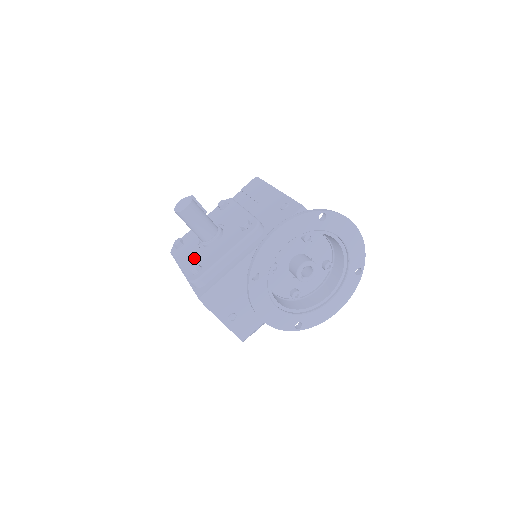
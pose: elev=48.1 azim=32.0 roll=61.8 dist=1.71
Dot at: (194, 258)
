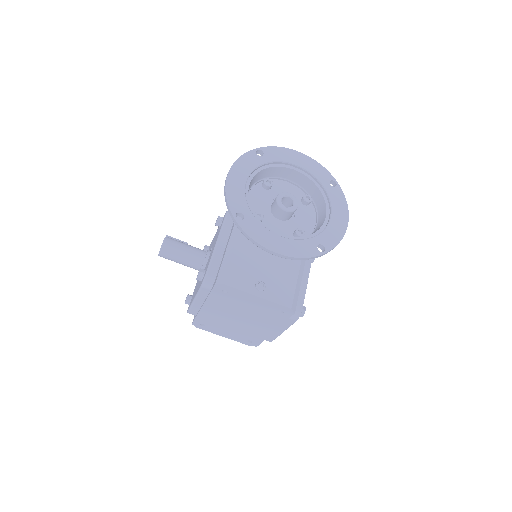
Dot at: (200, 281)
